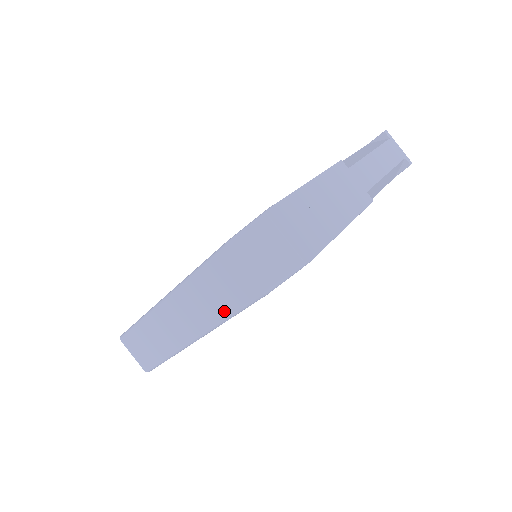
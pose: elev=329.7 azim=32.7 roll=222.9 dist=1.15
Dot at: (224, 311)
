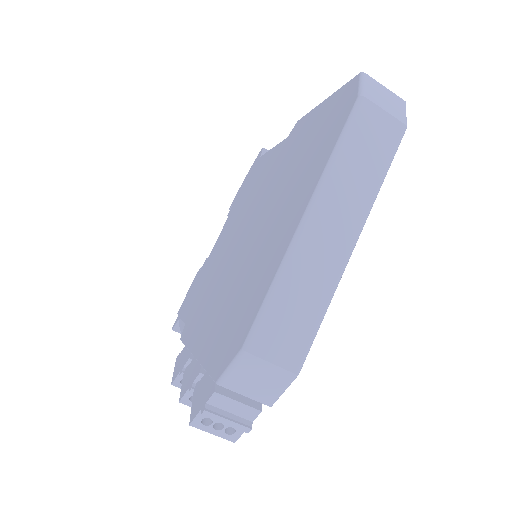
Dot at: (378, 173)
